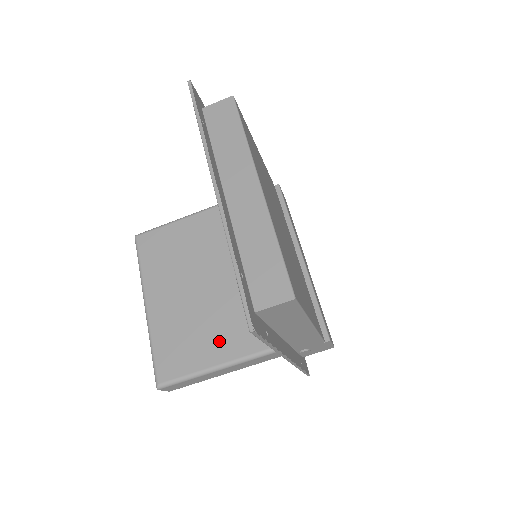
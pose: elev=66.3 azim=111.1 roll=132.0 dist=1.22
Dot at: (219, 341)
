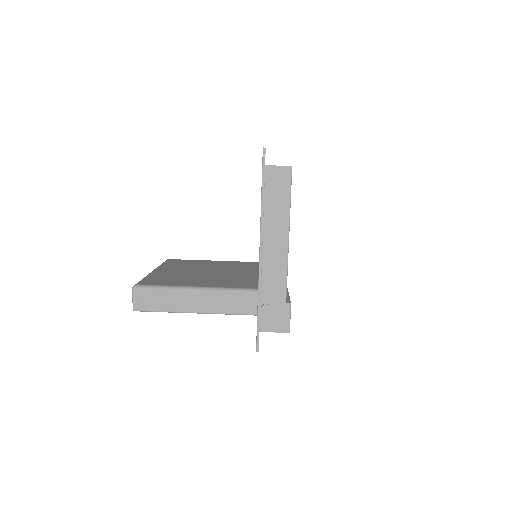
Dot at: (202, 282)
